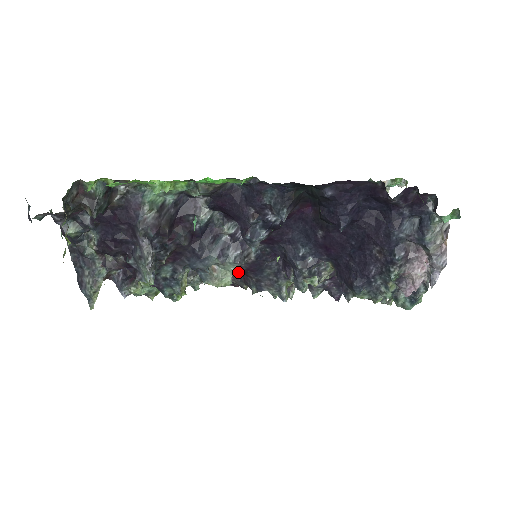
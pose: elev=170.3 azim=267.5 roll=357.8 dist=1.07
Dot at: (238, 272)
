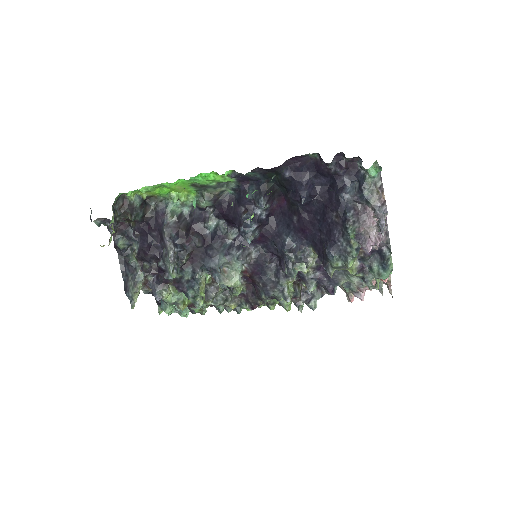
Dot at: (249, 282)
